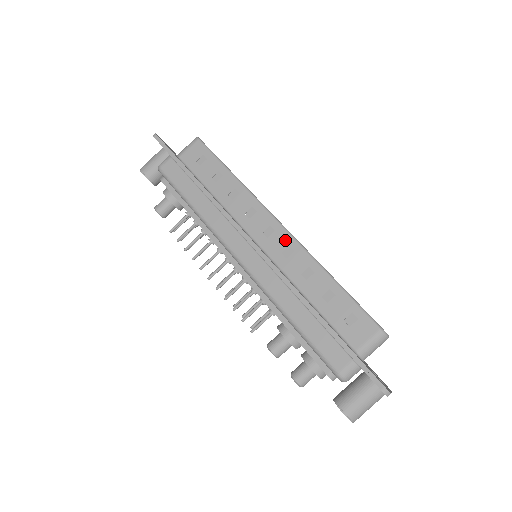
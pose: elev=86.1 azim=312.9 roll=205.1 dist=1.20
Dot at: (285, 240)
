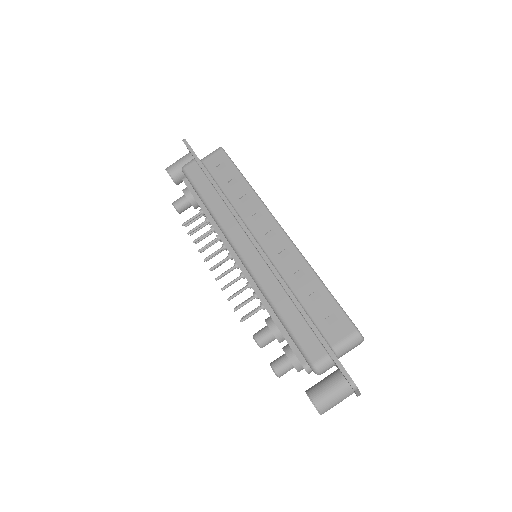
Dot at: (284, 243)
